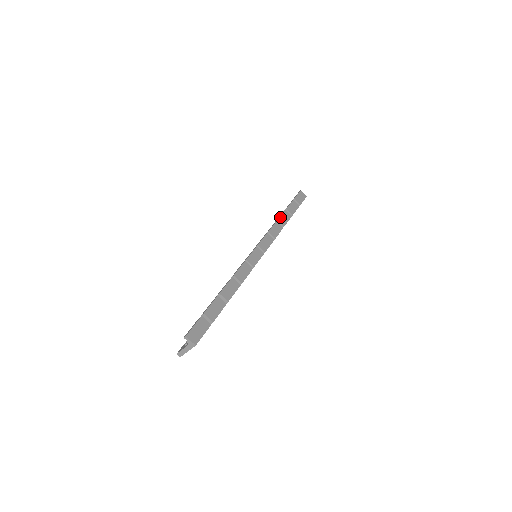
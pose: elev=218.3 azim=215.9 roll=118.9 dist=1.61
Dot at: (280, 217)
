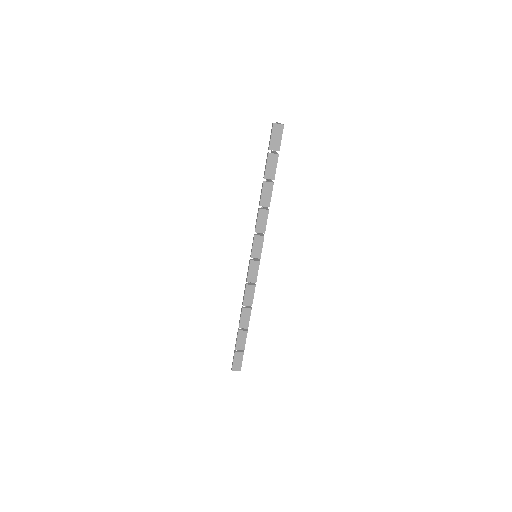
Dot at: (261, 199)
